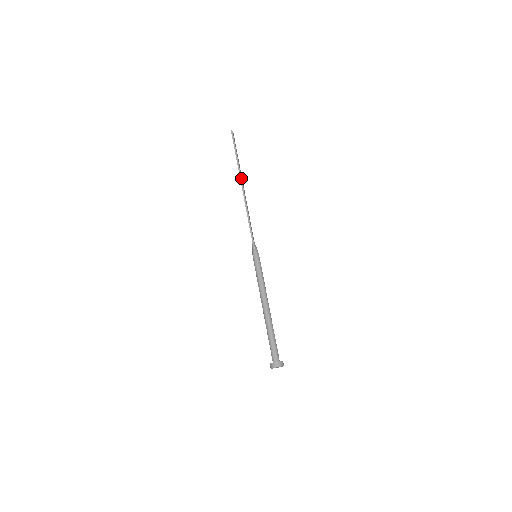
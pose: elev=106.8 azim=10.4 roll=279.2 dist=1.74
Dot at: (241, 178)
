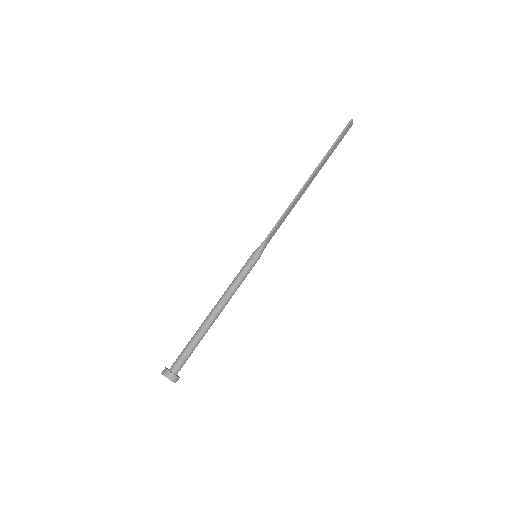
Dot at: (315, 171)
